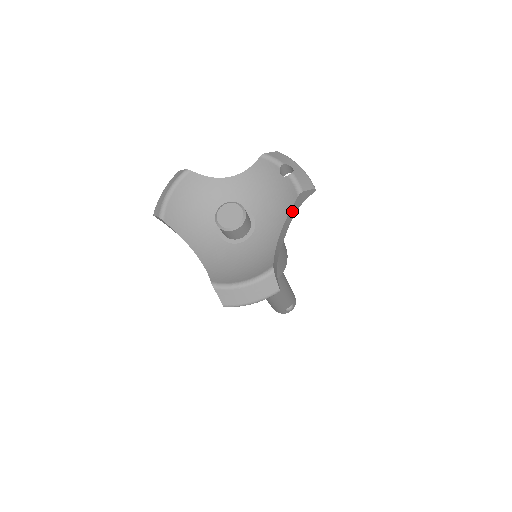
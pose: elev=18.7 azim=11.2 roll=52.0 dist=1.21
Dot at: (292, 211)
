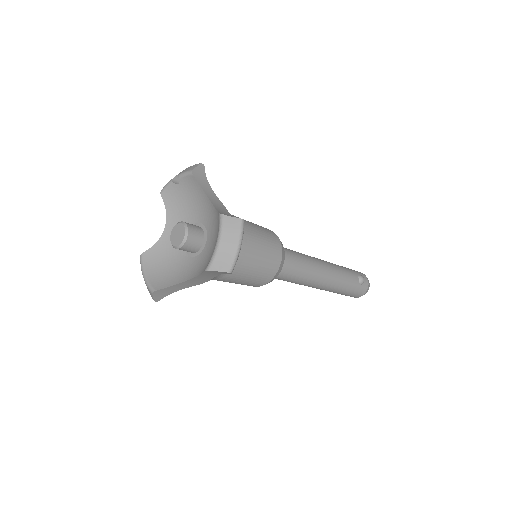
Dot at: (204, 187)
